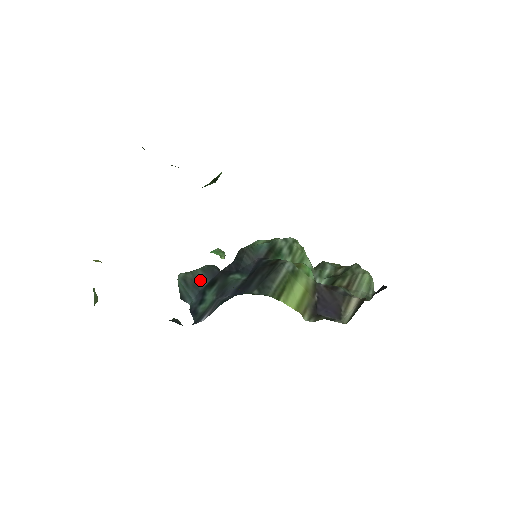
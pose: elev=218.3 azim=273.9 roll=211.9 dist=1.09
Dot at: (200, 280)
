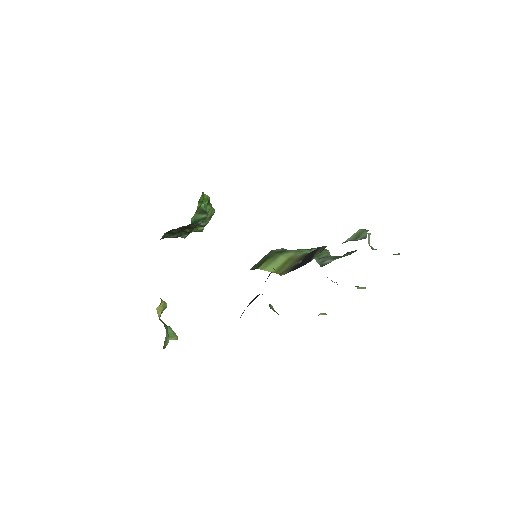
Dot at: (247, 306)
